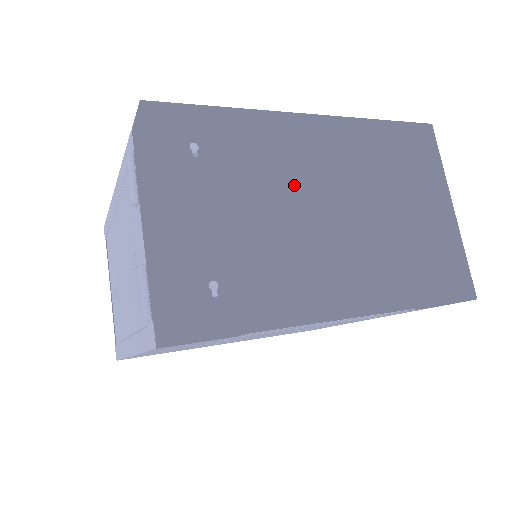
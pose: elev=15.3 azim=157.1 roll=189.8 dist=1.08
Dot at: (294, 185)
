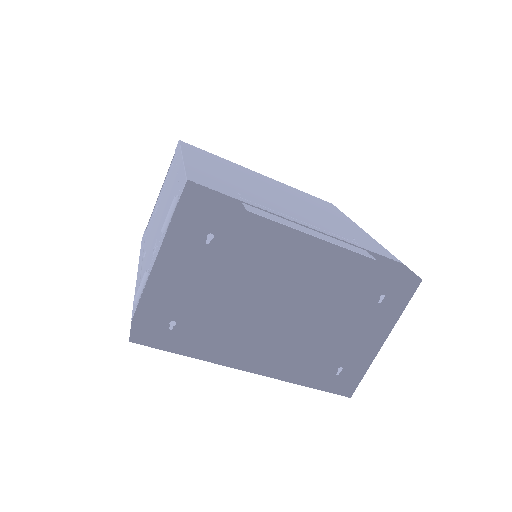
Dot at: (268, 286)
